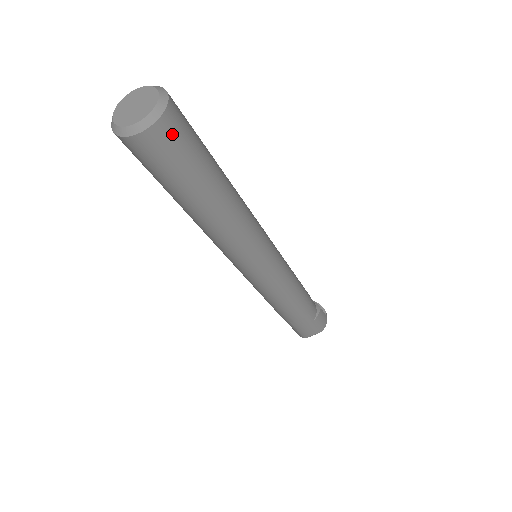
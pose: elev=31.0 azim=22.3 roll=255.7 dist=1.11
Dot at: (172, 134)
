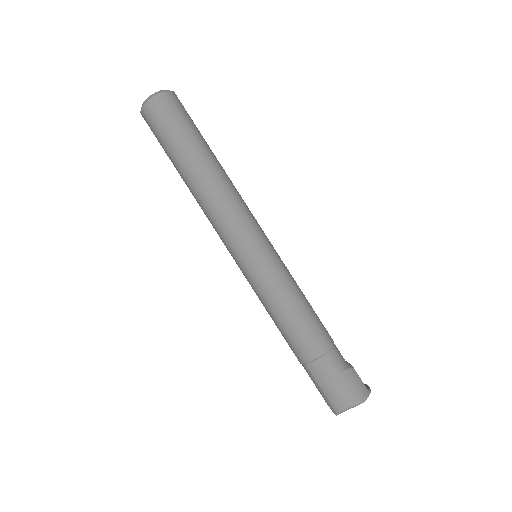
Dot at: (167, 105)
